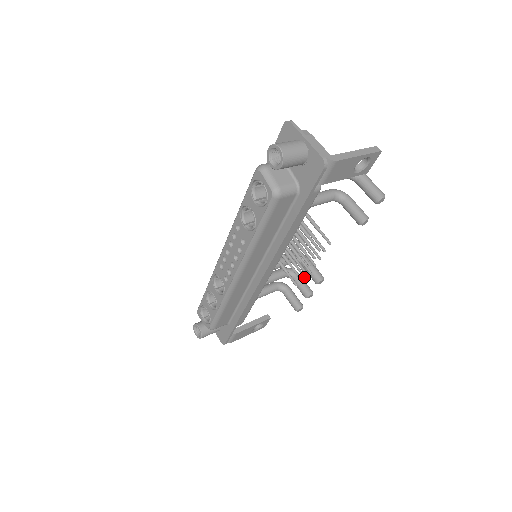
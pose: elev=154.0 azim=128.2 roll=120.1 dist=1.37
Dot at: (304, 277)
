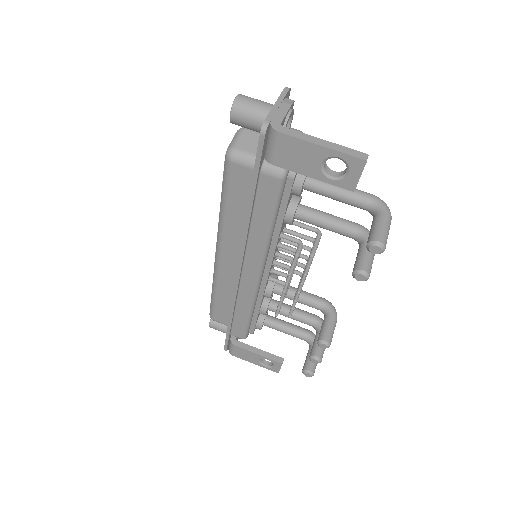
Dot at: (289, 313)
